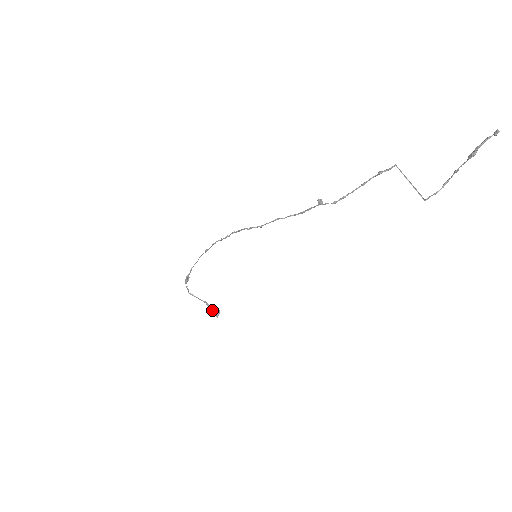
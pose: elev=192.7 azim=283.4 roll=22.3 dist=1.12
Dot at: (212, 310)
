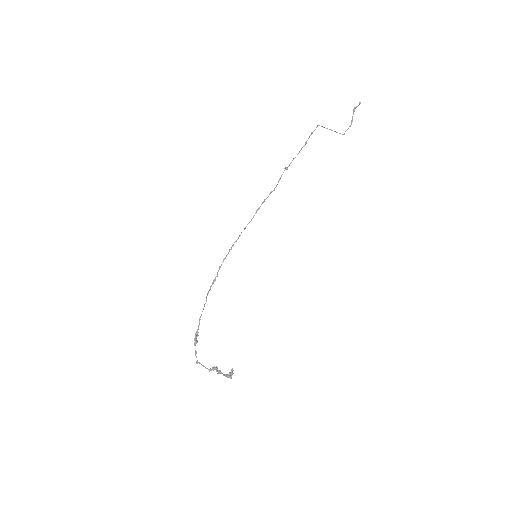
Dot at: (224, 375)
